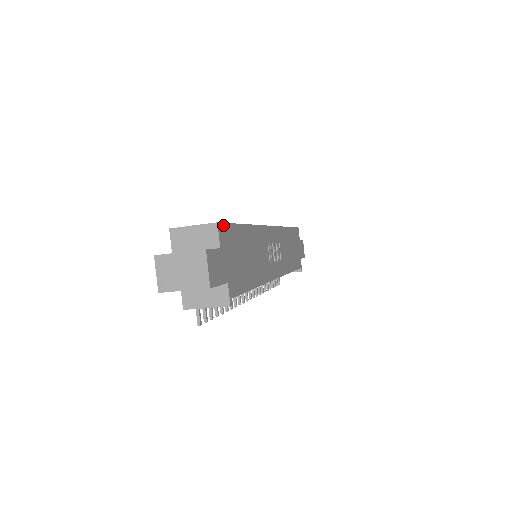
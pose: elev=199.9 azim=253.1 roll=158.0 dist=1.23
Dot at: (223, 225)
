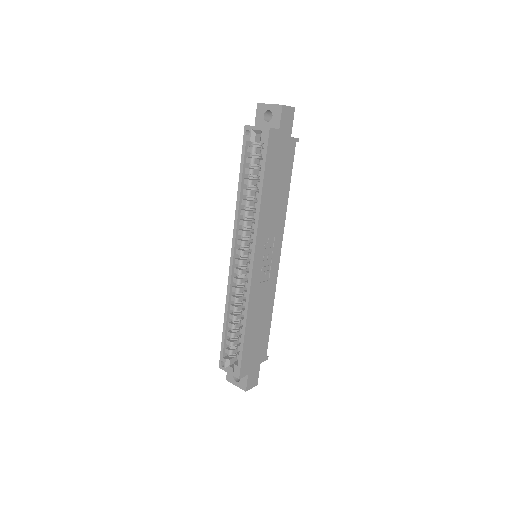
Dot at: (241, 371)
